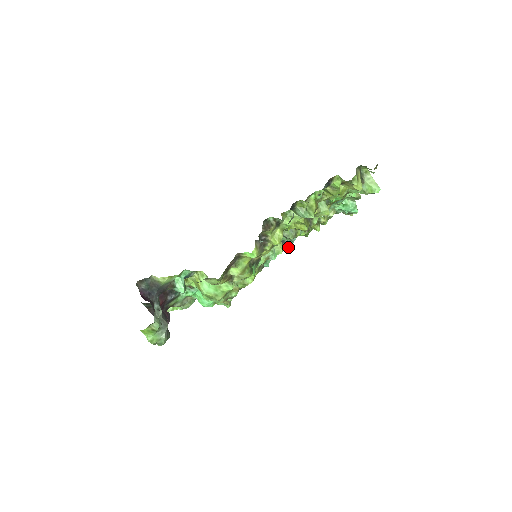
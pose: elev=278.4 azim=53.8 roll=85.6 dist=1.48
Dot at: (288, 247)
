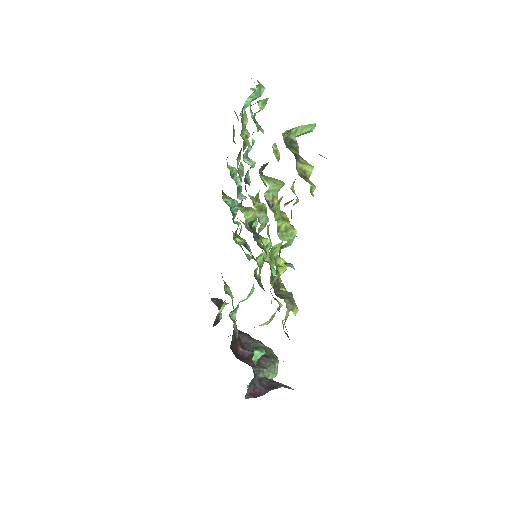
Dot at: occluded
